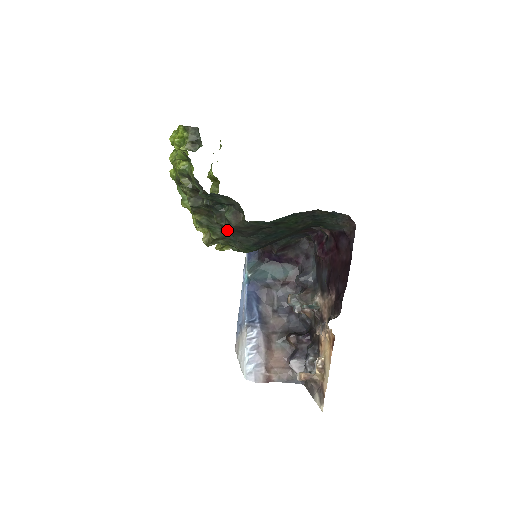
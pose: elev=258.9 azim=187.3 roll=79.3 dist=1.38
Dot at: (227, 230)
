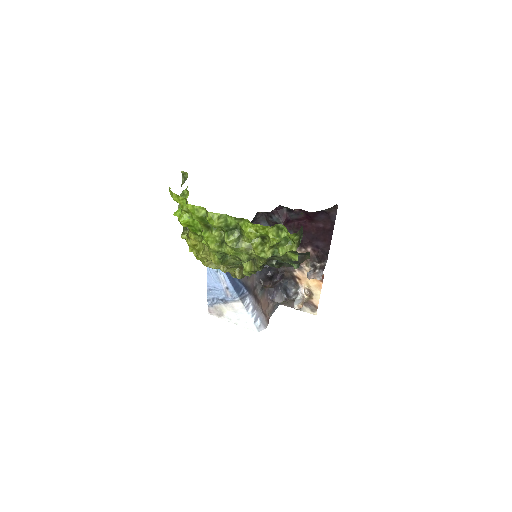
Dot at: occluded
